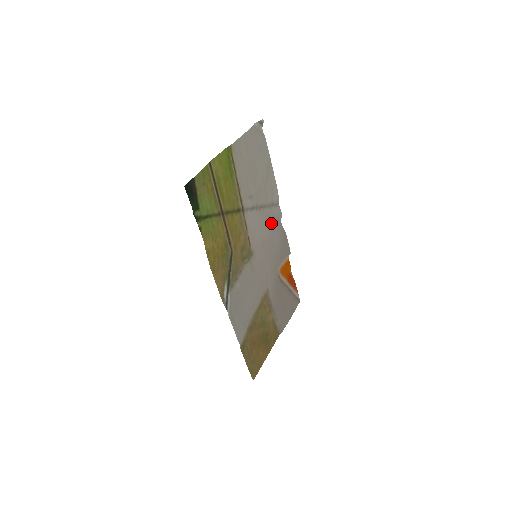
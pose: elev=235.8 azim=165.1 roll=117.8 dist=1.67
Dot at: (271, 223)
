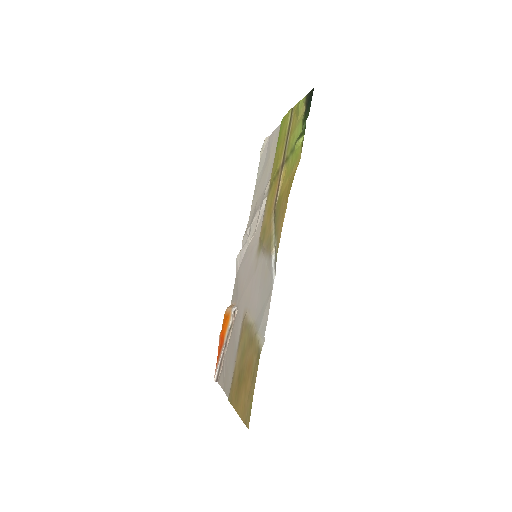
Dot at: (246, 244)
